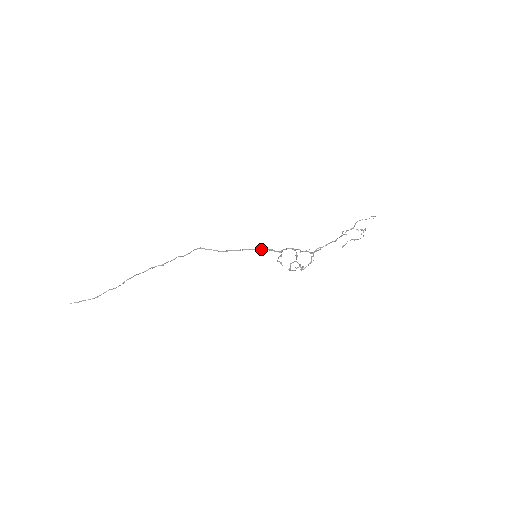
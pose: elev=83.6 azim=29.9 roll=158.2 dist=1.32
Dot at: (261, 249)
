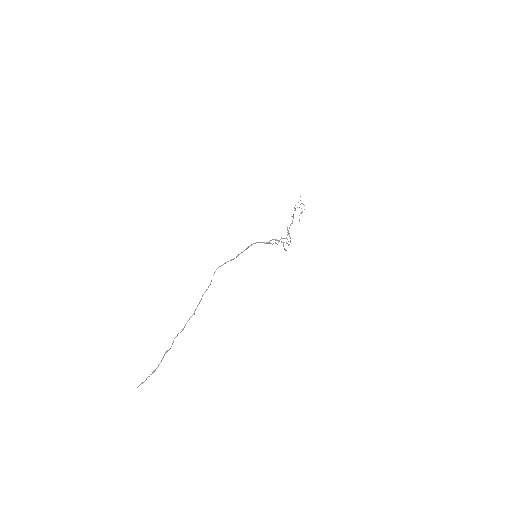
Dot at: (257, 242)
